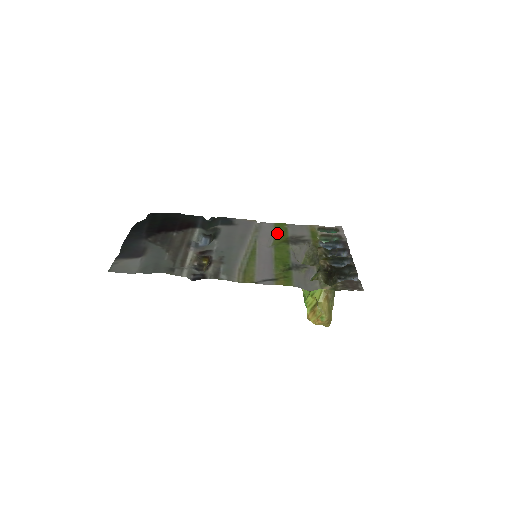
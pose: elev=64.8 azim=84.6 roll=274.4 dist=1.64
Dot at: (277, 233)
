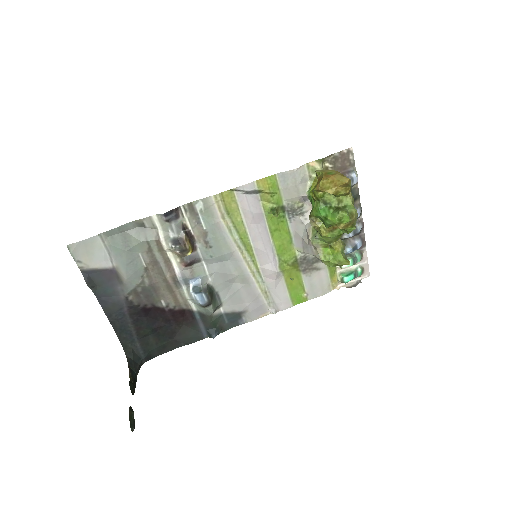
Dot at: (289, 282)
